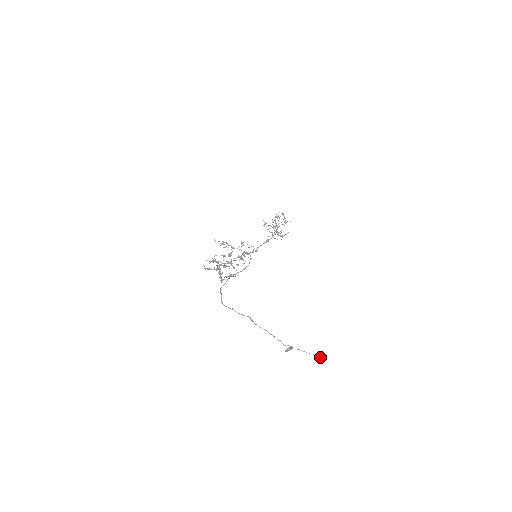
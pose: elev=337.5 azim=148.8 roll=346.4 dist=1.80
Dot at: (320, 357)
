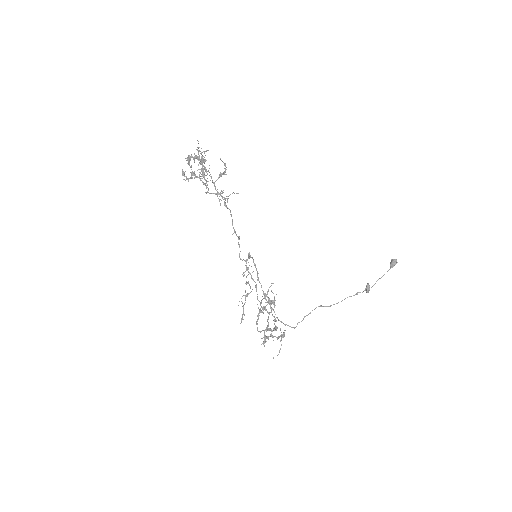
Dot at: (393, 266)
